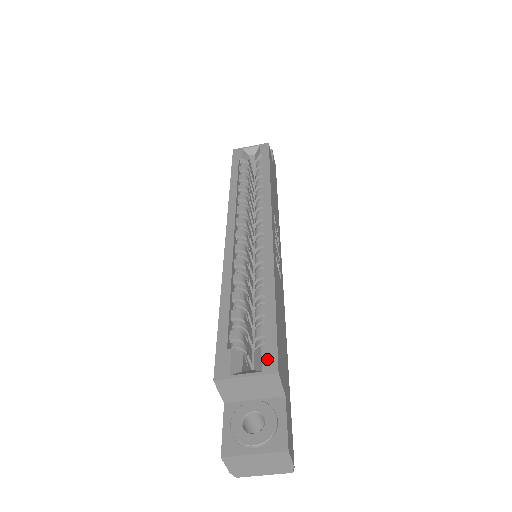
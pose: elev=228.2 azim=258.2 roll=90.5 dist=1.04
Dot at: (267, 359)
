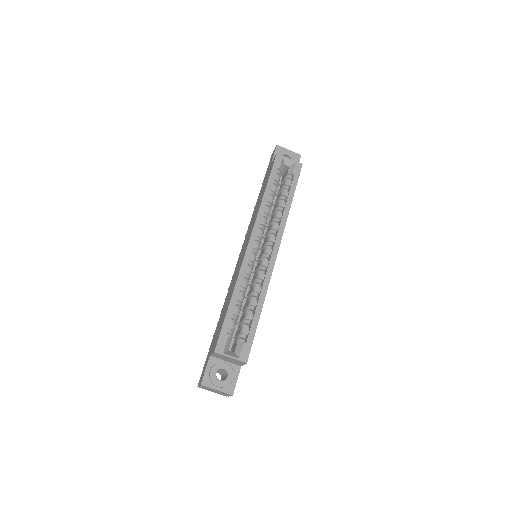
Dot at: (244, 352)
